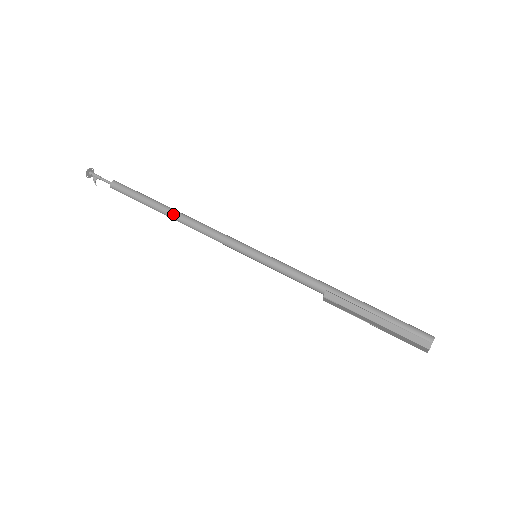
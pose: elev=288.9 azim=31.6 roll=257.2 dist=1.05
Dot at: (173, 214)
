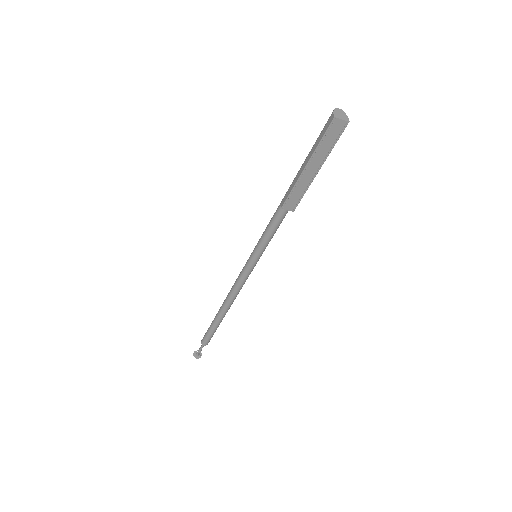
Dot at: (221, 307)
